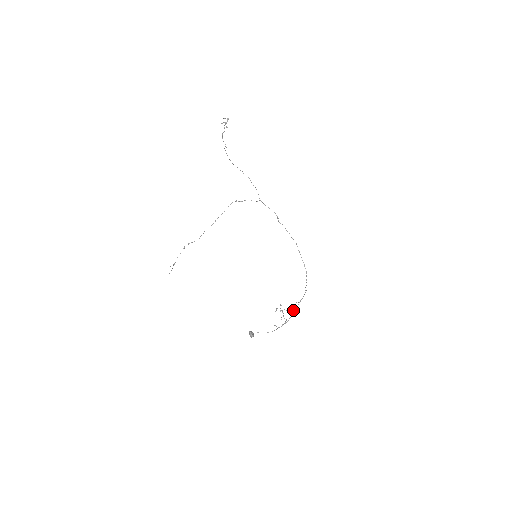
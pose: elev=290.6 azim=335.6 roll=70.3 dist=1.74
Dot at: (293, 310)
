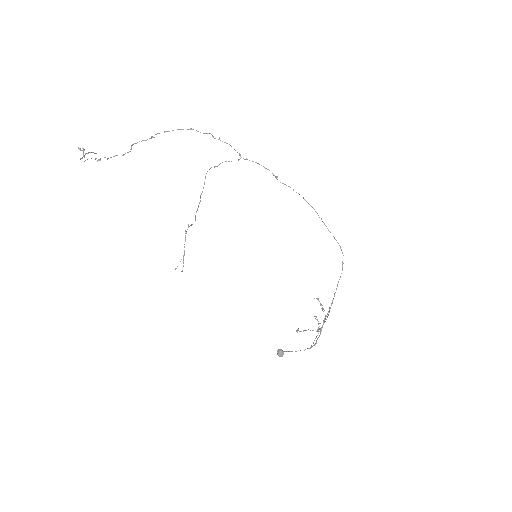
Dot at: occluded
